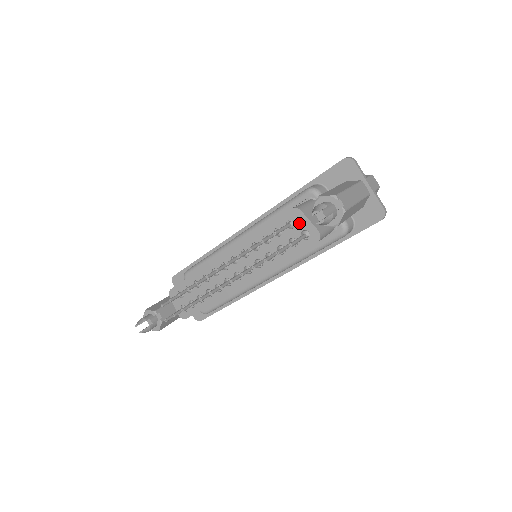
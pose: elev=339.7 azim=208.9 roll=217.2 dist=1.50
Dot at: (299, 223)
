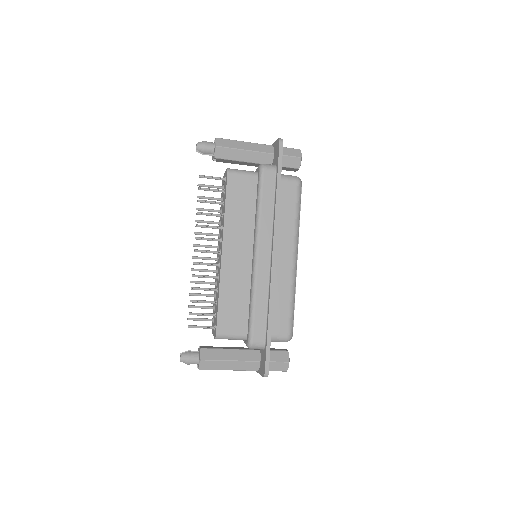
Dot at: occluded
